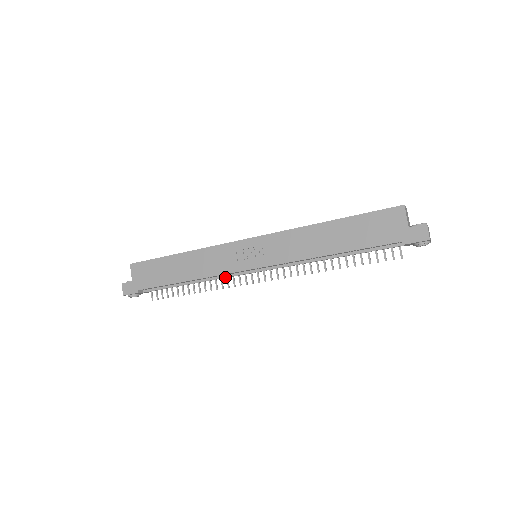
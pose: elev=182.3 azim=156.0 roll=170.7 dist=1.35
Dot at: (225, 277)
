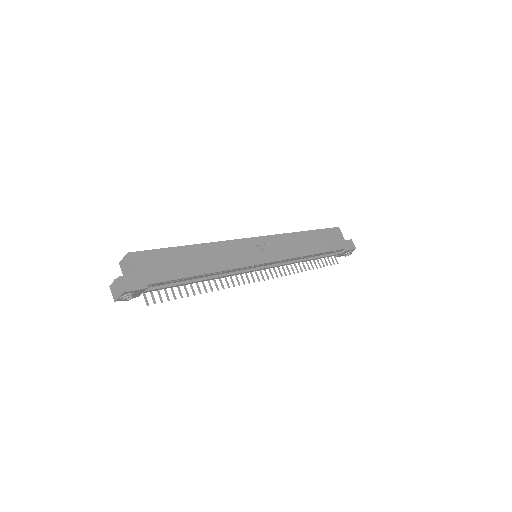
Dot at: (237, 273)
